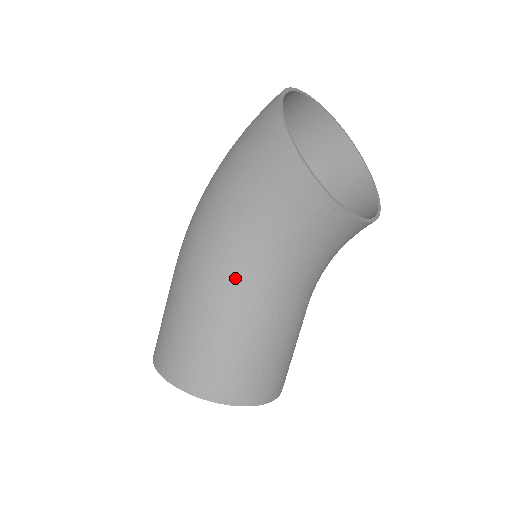
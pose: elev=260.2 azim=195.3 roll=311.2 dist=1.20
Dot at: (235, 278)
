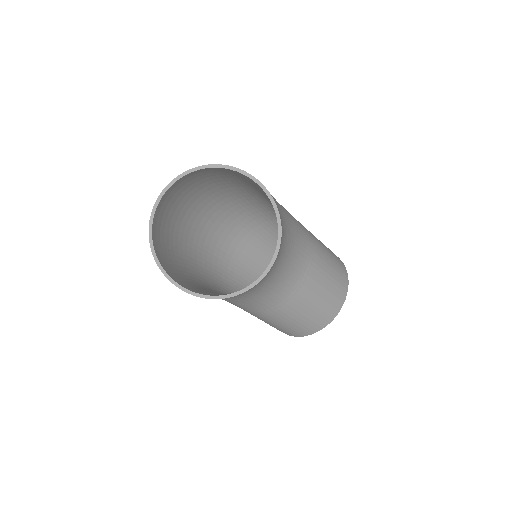
Dot at: (244, 308)
